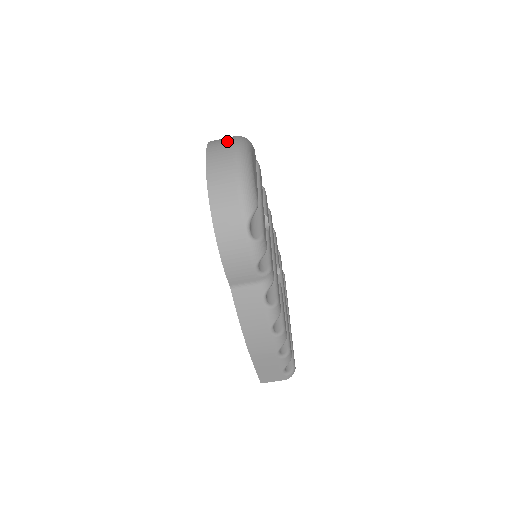
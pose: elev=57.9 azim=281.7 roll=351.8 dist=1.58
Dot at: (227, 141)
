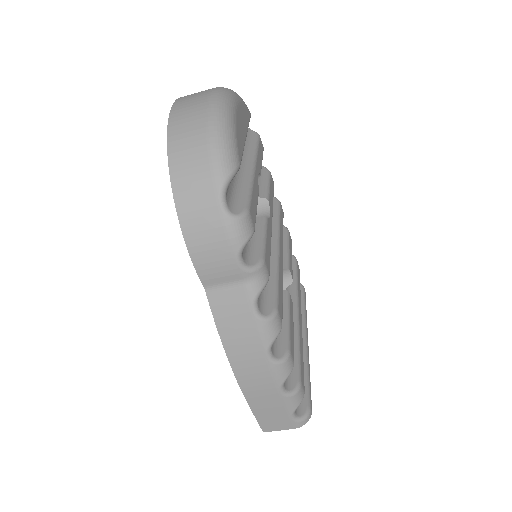
Dot at: occluded
